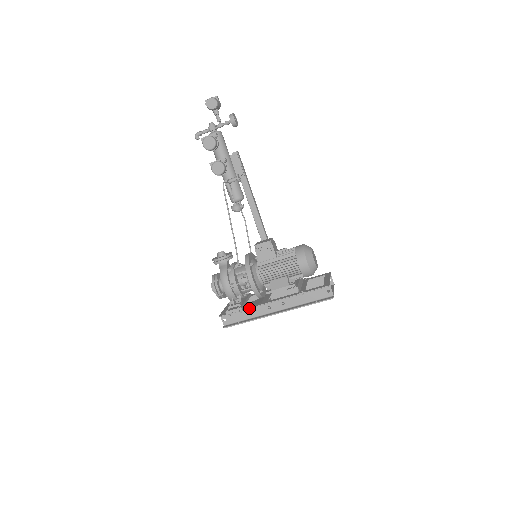
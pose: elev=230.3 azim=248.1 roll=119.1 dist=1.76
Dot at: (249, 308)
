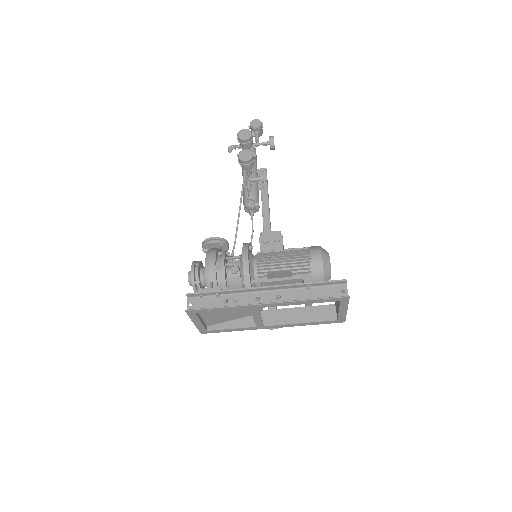
Dot at: (231, 289)
